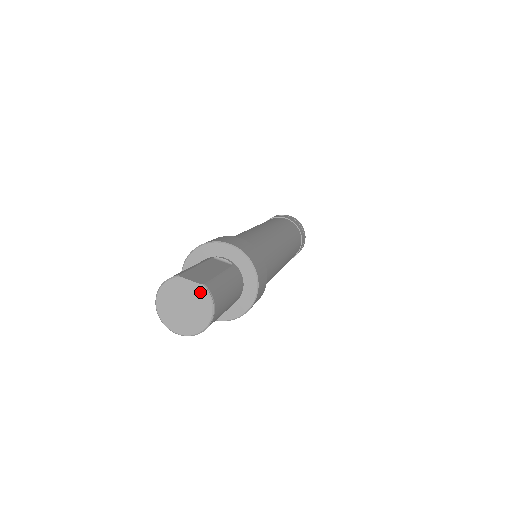
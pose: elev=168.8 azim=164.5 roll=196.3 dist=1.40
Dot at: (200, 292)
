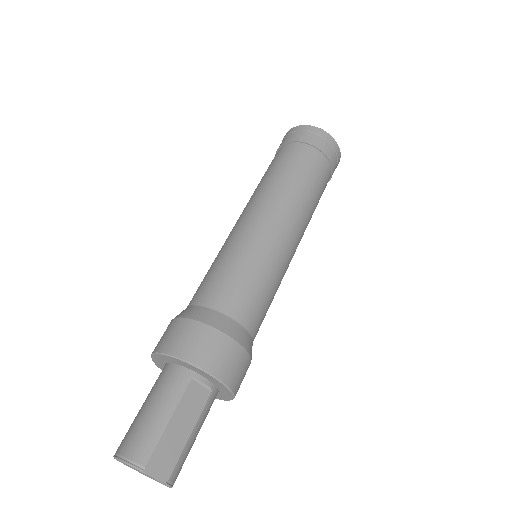
Dot at: (162, 483)
